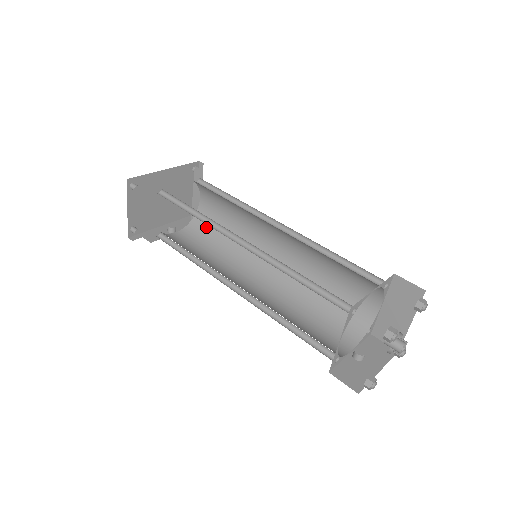
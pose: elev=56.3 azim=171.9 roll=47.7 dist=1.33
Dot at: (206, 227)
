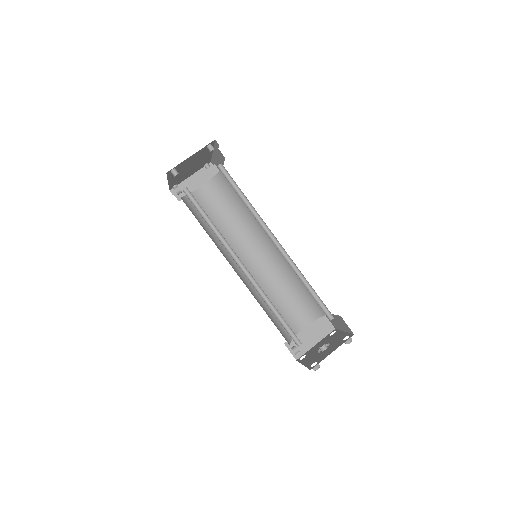
Dot at: occluded
